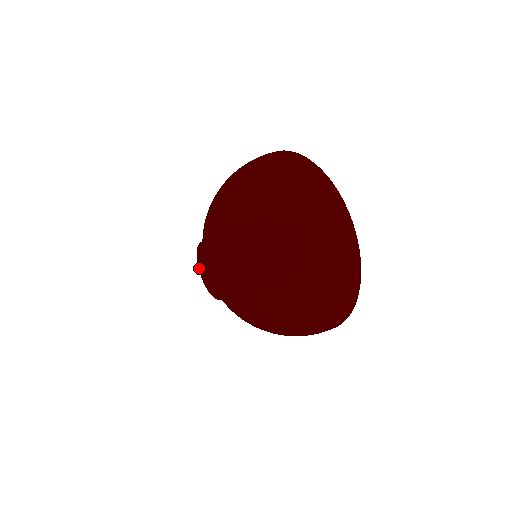
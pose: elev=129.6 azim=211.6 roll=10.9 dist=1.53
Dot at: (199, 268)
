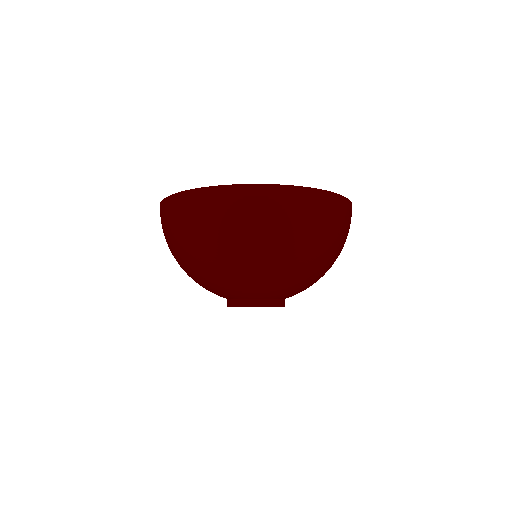
Dot at: occluded
